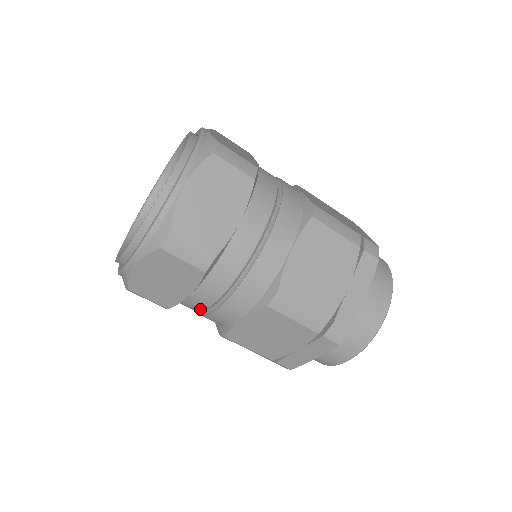
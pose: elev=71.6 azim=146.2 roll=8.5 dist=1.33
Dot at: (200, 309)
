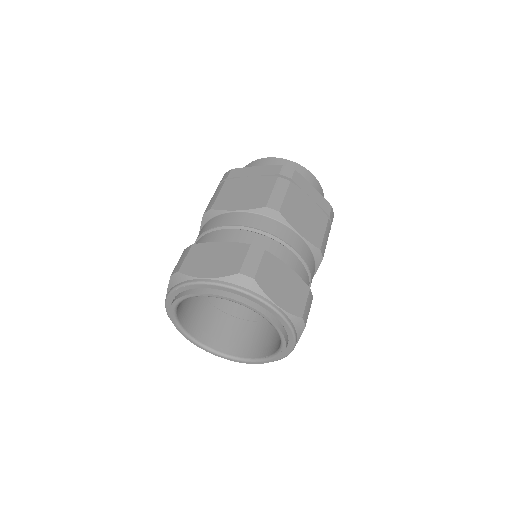
Dot at: occluded
